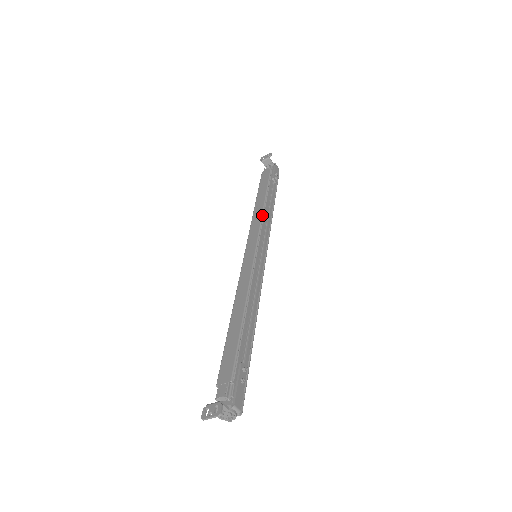
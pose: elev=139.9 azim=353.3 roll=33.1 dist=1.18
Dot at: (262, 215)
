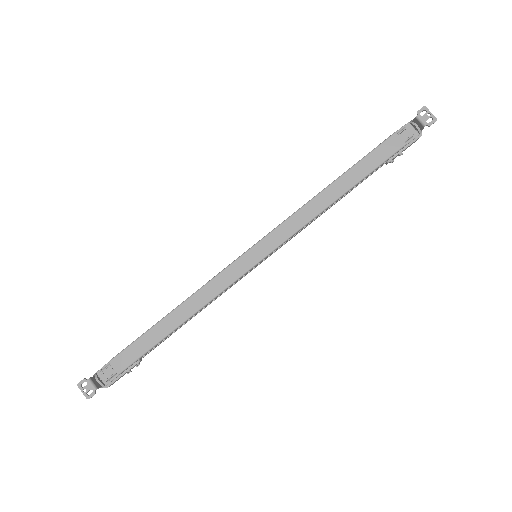
Dot at: (310, 221)
